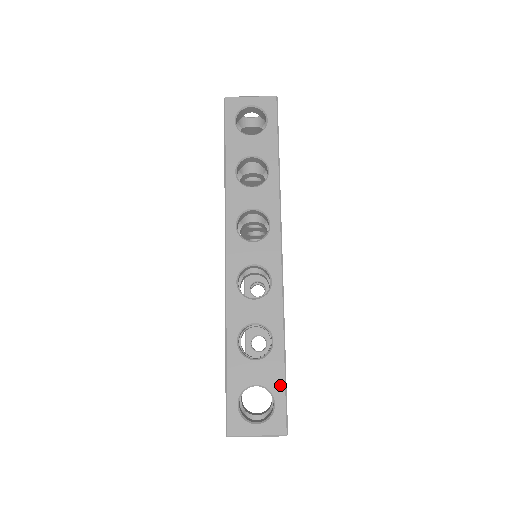
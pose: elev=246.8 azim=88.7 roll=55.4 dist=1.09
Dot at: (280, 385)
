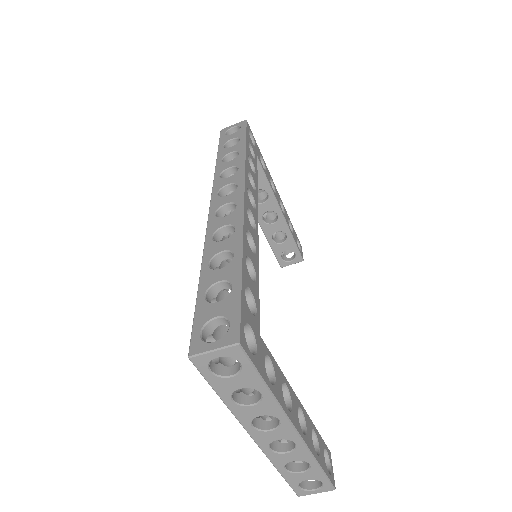
Dot at: (323, 477)
